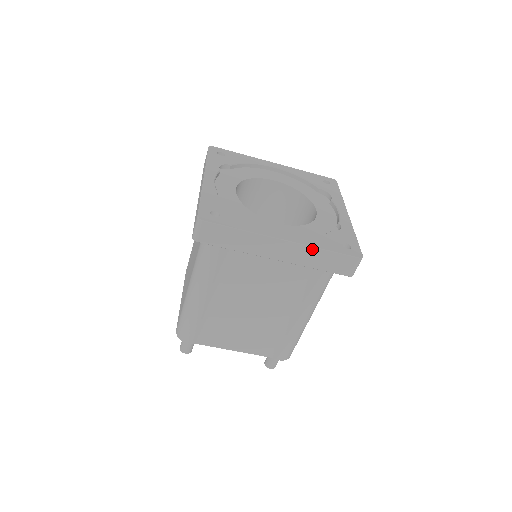
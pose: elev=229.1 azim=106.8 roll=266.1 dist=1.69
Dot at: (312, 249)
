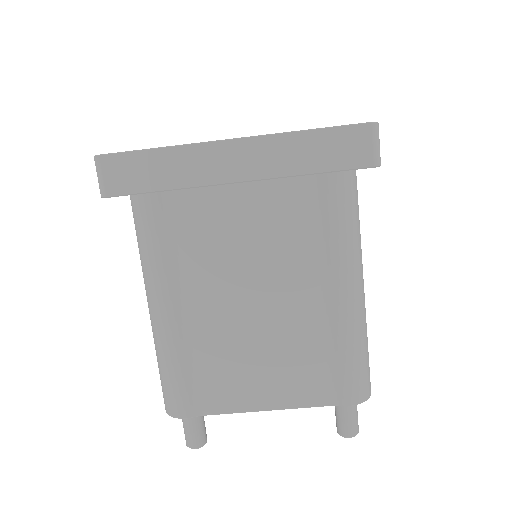
Dot at: (284, 137)
